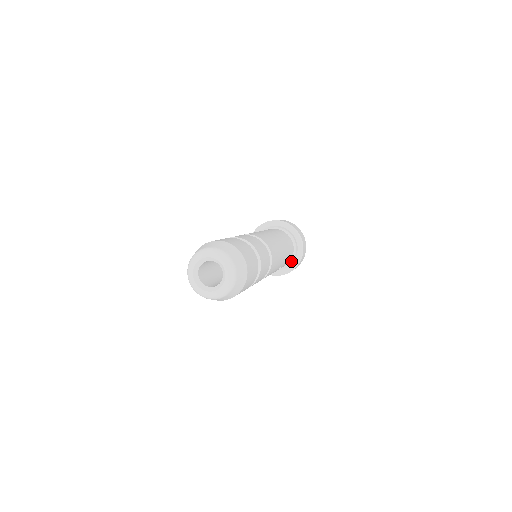
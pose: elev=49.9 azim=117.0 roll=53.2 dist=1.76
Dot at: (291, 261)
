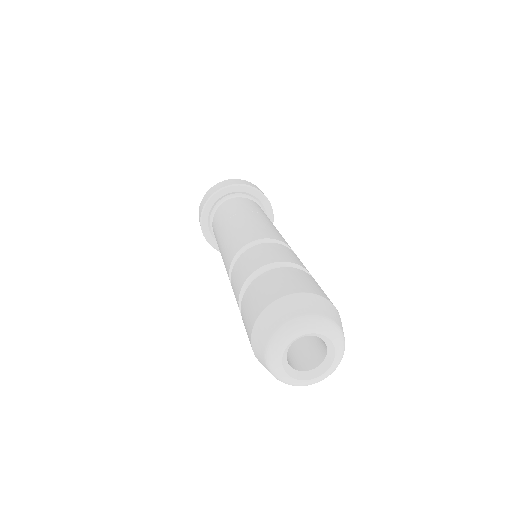
Dot at: occluded
